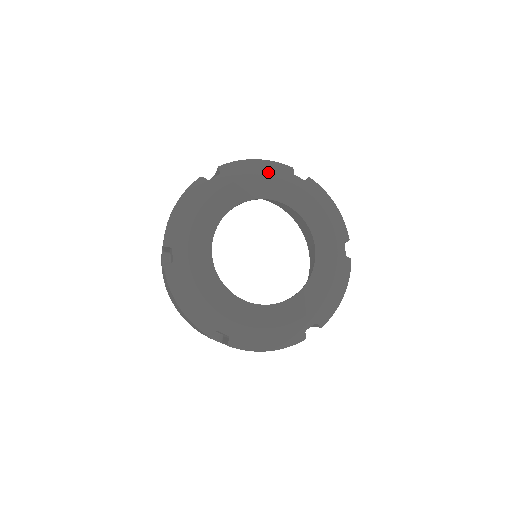
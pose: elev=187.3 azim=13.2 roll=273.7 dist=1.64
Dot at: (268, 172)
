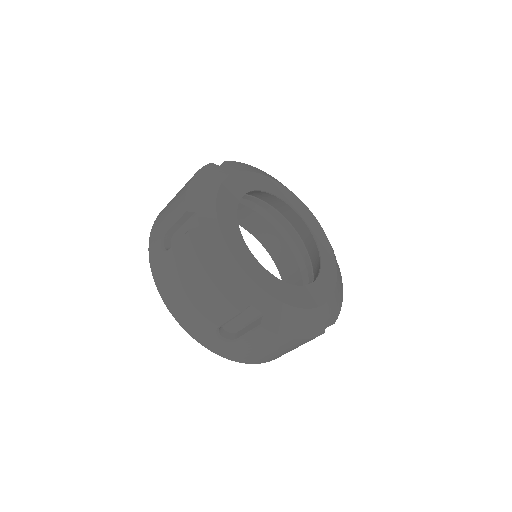
Dot at: occluded
